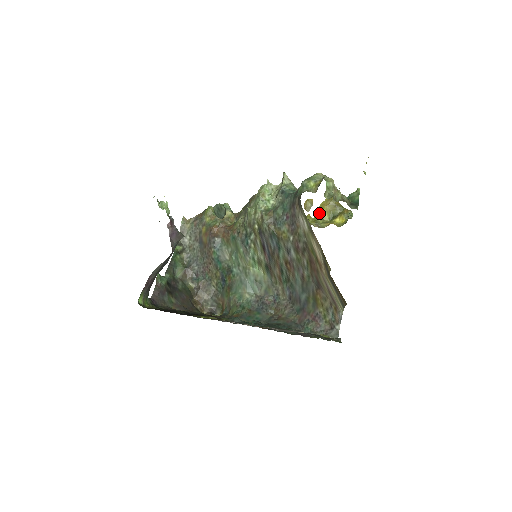
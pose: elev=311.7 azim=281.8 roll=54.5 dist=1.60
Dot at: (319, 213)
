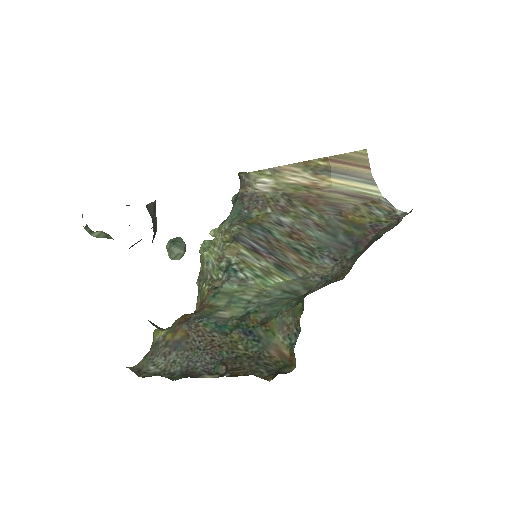
Dot at: occluded
